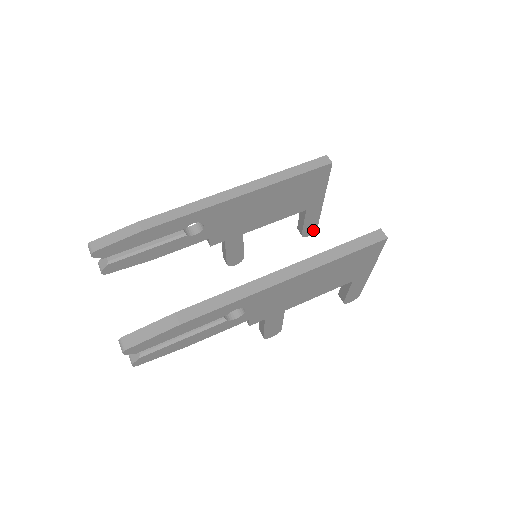
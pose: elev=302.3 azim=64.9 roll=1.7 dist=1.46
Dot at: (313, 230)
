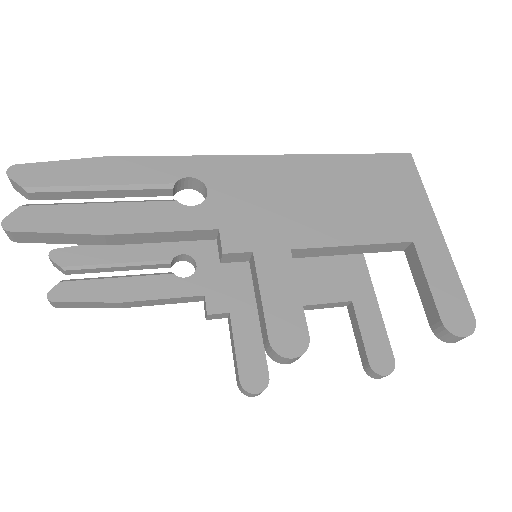
Dot at: (388, 362)
